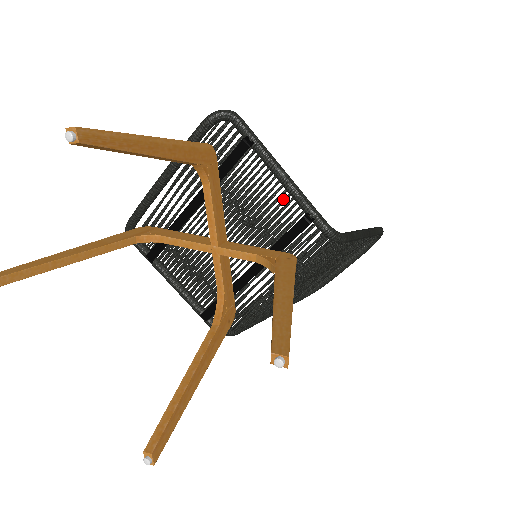
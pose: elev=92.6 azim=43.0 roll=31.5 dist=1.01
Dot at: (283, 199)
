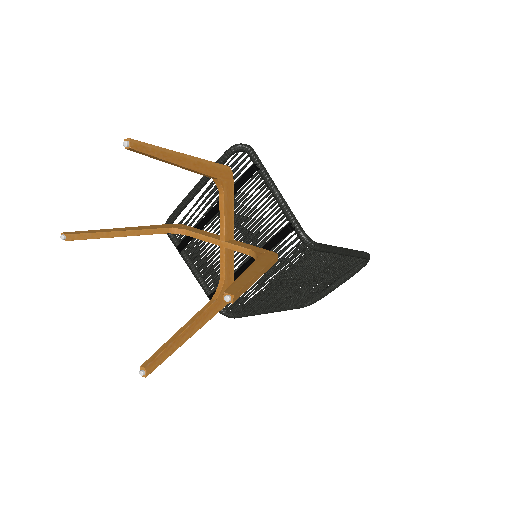
Dot at: (276, 212)
